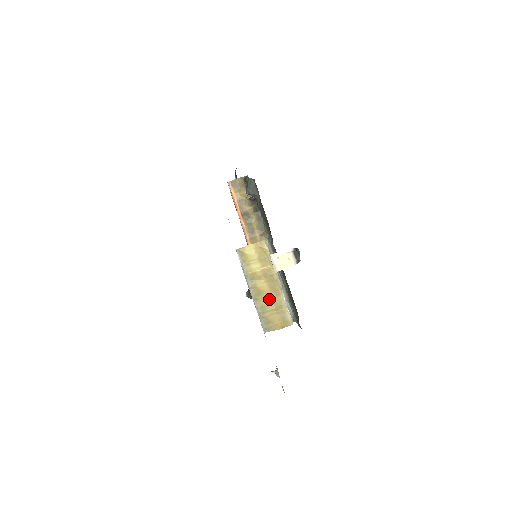
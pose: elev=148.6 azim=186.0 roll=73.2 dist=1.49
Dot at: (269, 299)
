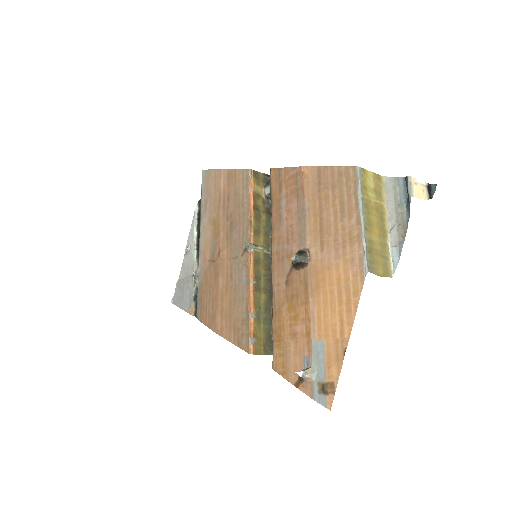
Dot at: (376, 236)
